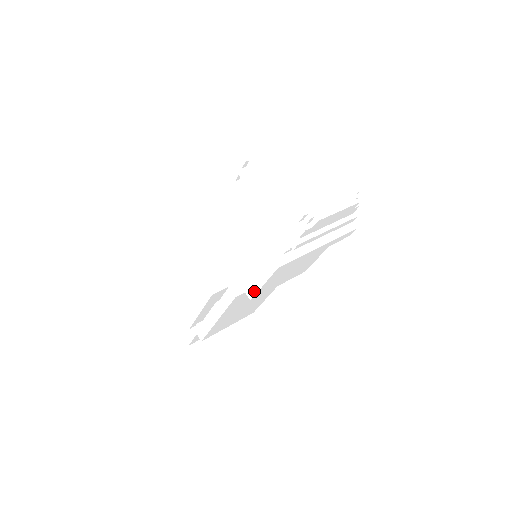
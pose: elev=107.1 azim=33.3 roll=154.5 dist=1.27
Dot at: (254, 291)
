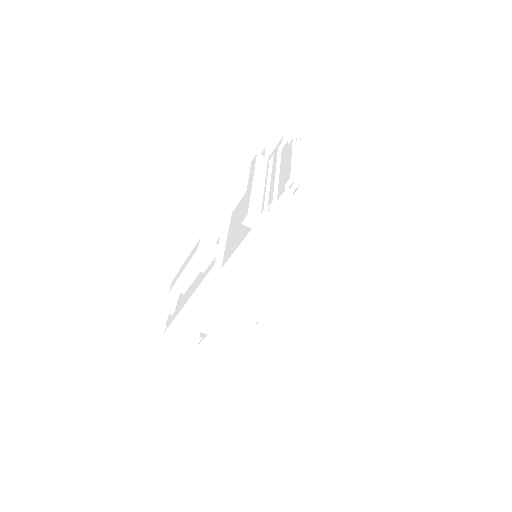
Dot at: (228, 258)
